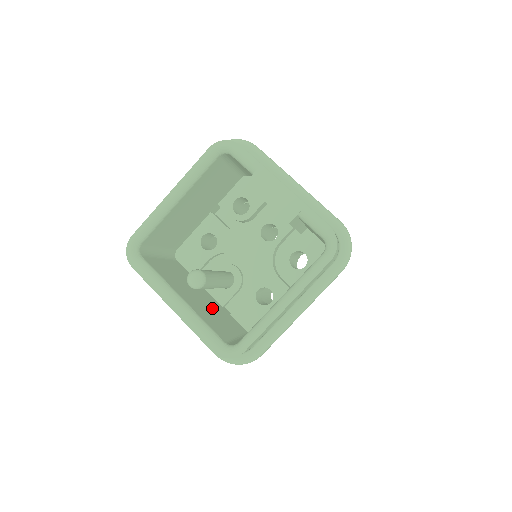
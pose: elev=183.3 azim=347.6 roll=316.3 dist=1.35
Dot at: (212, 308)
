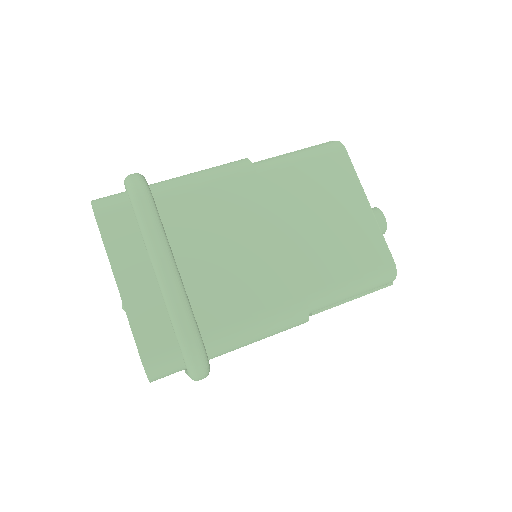
Dot at: occluded
